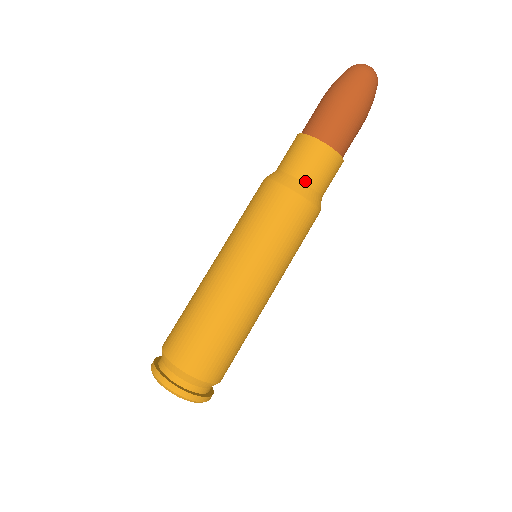
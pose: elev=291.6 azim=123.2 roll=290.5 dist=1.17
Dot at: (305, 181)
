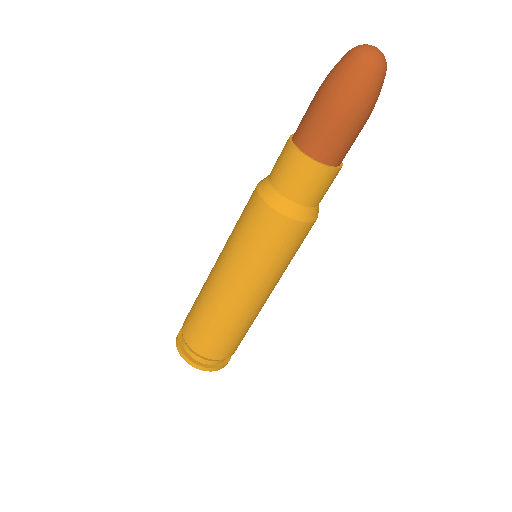
Dot at: (296, 201)
